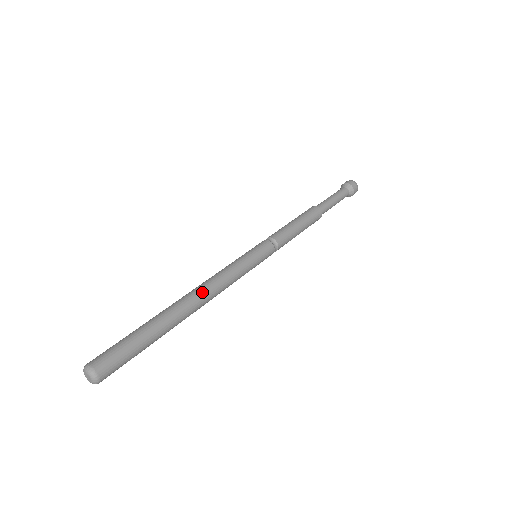
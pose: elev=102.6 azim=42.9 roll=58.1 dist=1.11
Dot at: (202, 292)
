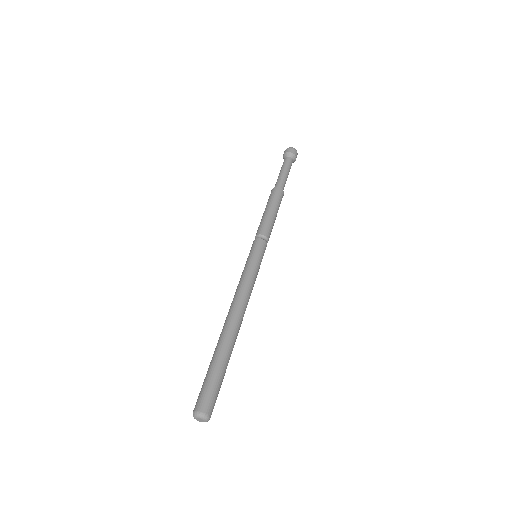
Dot at: (243, 313)
